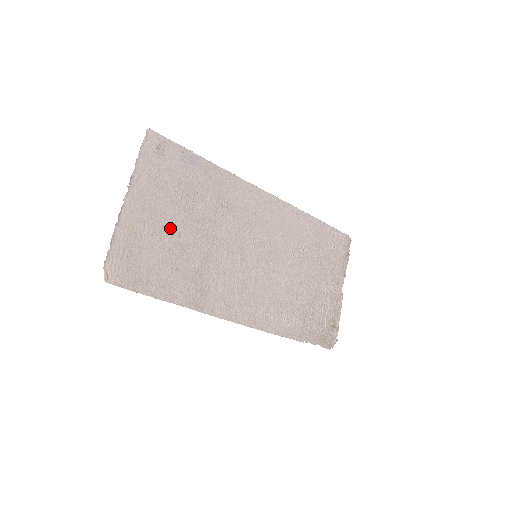
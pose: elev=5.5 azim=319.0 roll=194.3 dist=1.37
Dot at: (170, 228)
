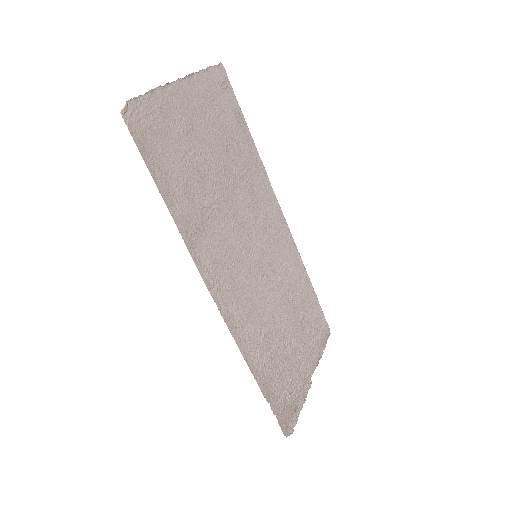
Dot at: (200, 146)
